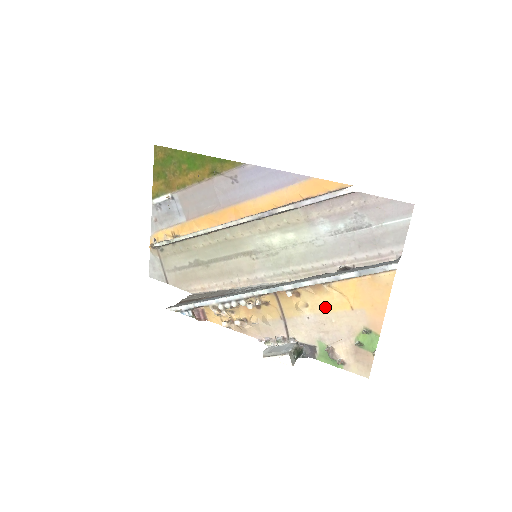
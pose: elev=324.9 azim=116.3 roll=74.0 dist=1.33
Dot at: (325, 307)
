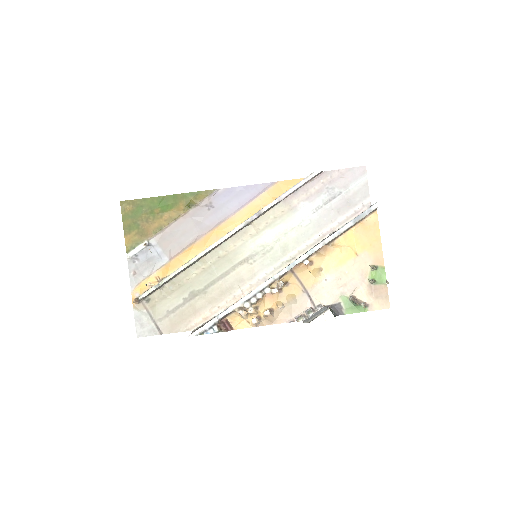
Dot at: (336, 263)
